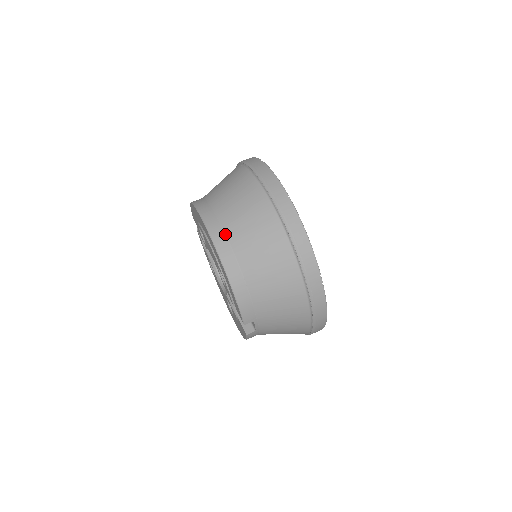
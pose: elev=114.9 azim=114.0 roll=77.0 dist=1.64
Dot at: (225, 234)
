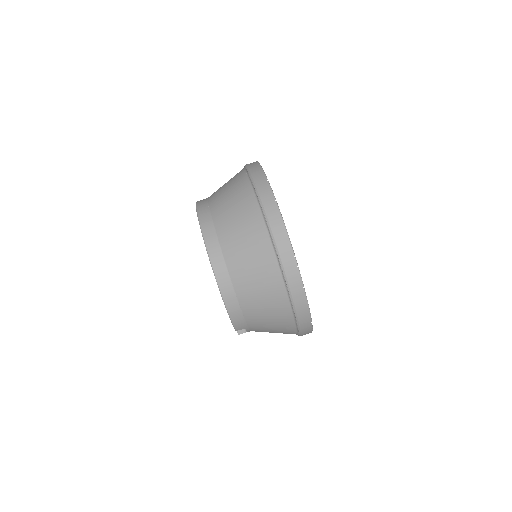
Dot at: (223, 256)
